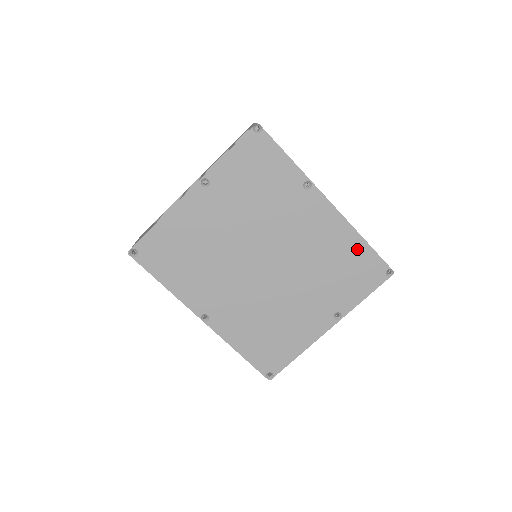
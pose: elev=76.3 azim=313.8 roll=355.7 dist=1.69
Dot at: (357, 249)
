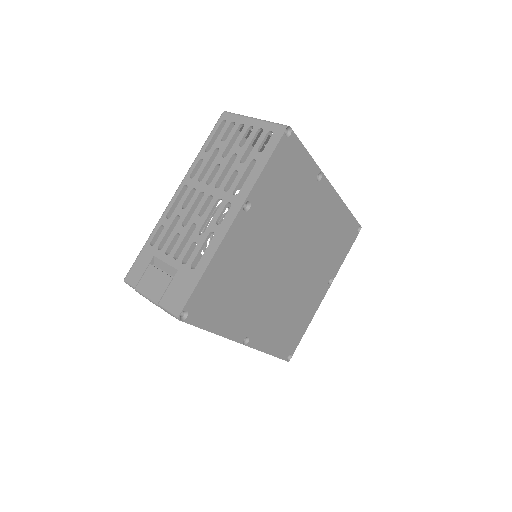
Dot at: (344, 219)
